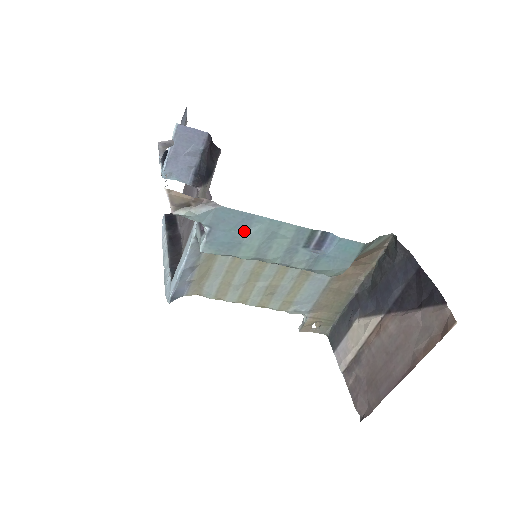
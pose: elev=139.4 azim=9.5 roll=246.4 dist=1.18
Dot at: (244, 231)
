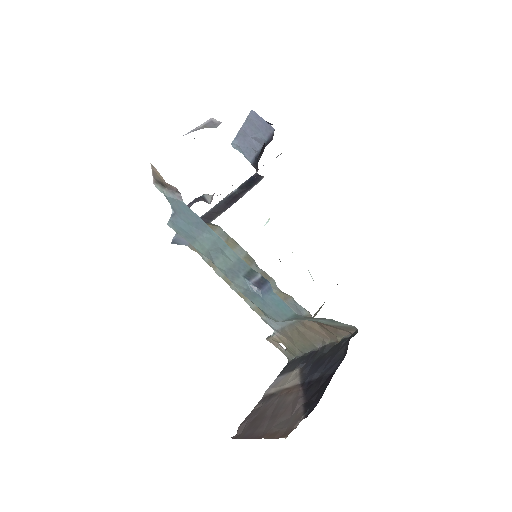
Dot at: (199, 231)
